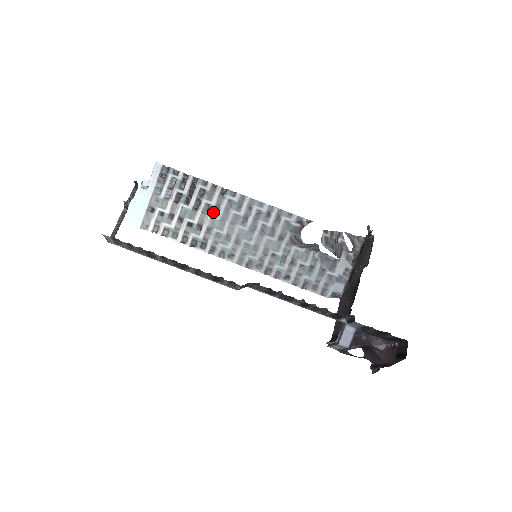
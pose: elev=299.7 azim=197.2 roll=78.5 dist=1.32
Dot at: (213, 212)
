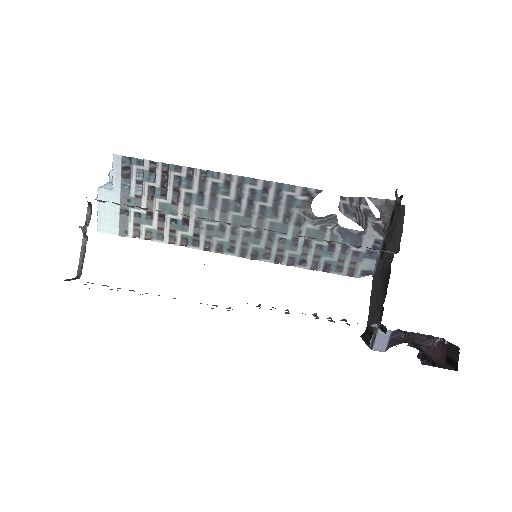
Dot at: (197, 202)
